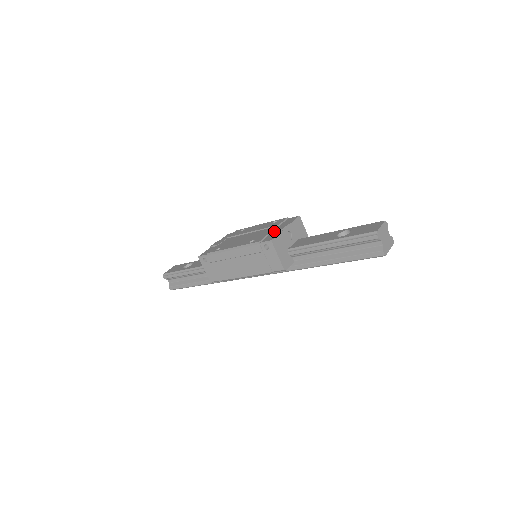
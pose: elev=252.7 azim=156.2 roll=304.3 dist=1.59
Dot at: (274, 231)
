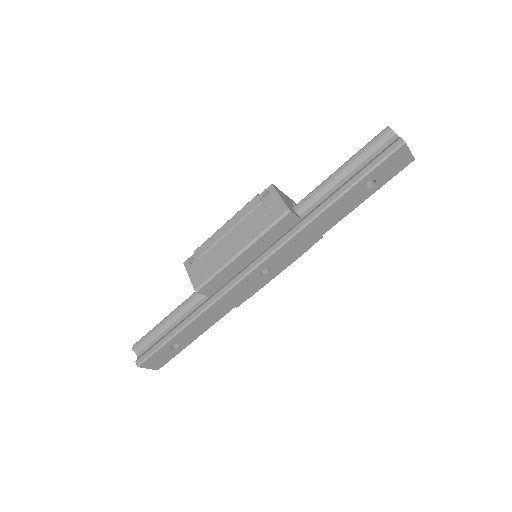
Dot at: occluded
